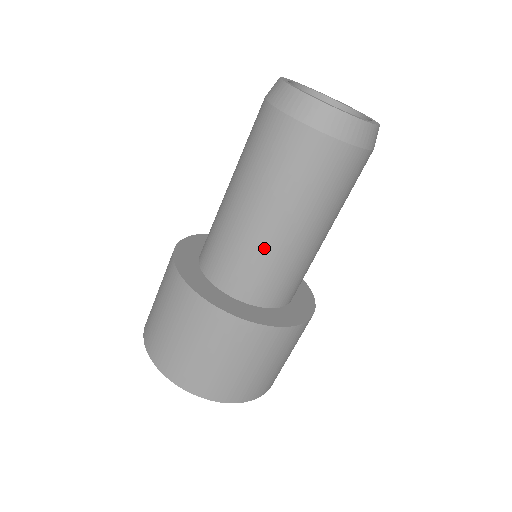
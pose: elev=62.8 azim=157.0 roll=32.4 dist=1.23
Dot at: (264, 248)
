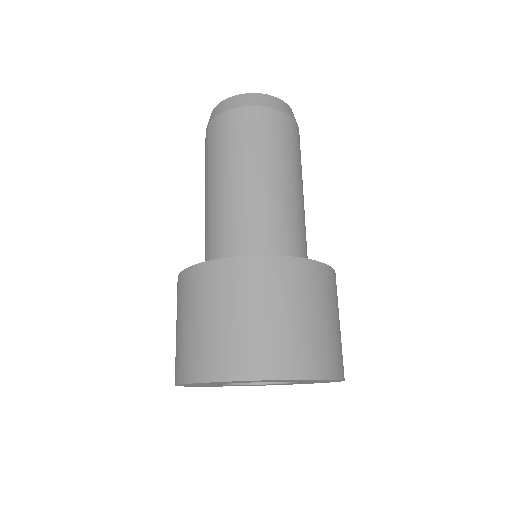
Dot at: (227, 208)
